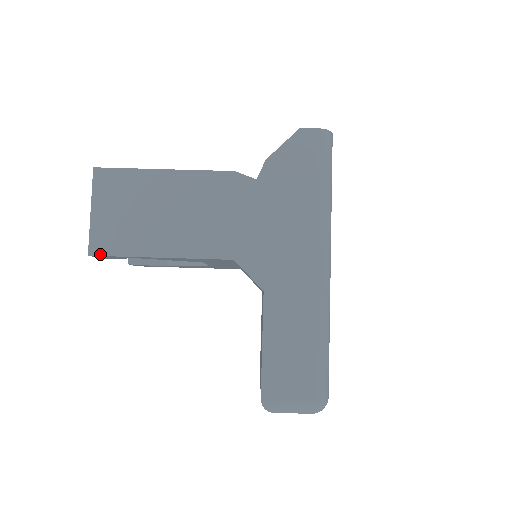
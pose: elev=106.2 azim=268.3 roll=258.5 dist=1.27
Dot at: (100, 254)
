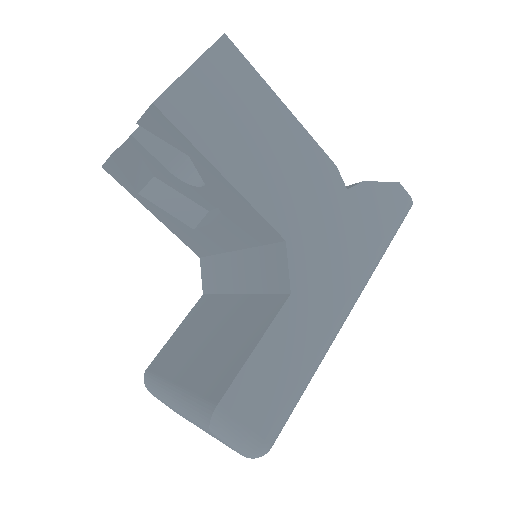
Dot at: (167, 114)
